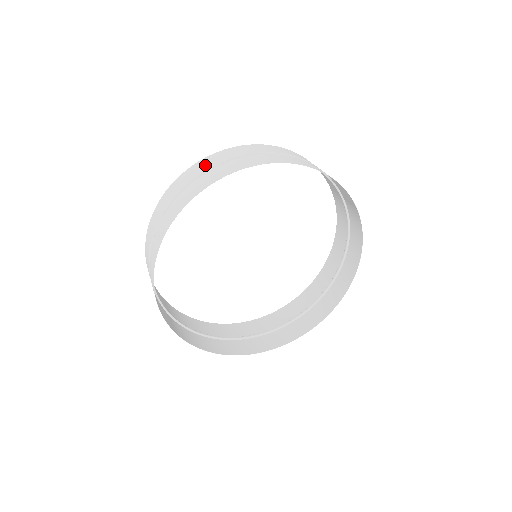
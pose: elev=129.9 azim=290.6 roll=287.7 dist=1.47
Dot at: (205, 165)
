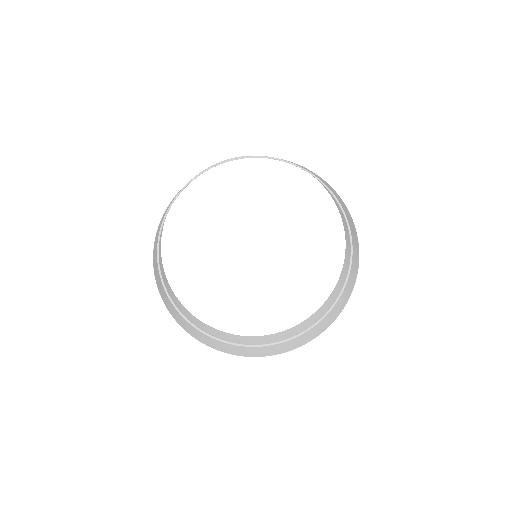
Dot at: (225, 160)
